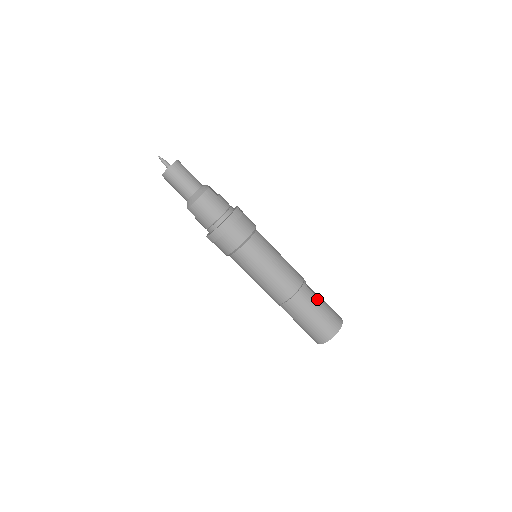
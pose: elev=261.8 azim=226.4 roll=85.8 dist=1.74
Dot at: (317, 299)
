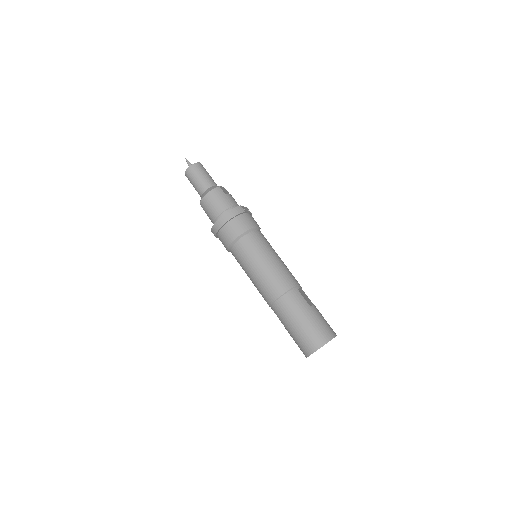
Dot at: (307, 306)
